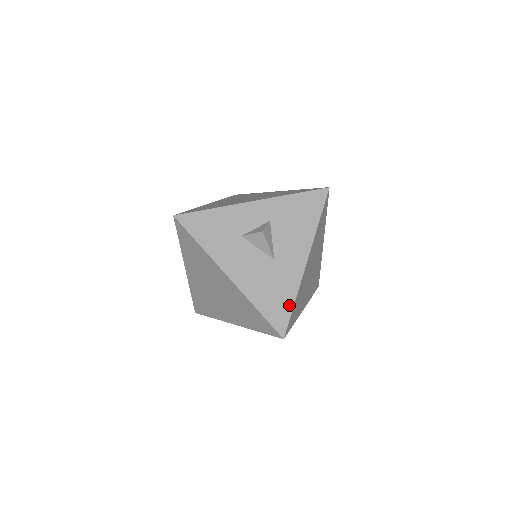
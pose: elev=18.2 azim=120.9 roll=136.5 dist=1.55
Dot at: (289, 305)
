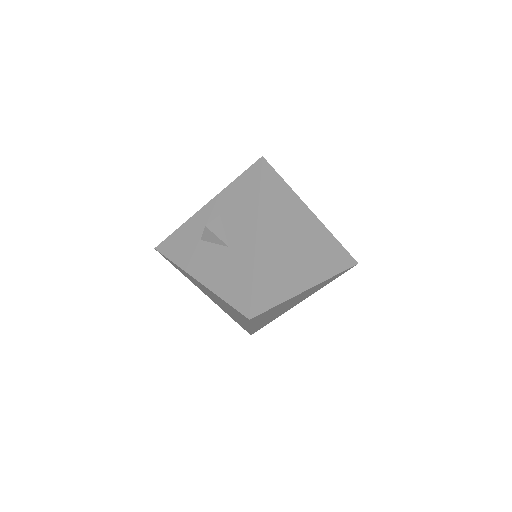
Dot at: (248, 284)
